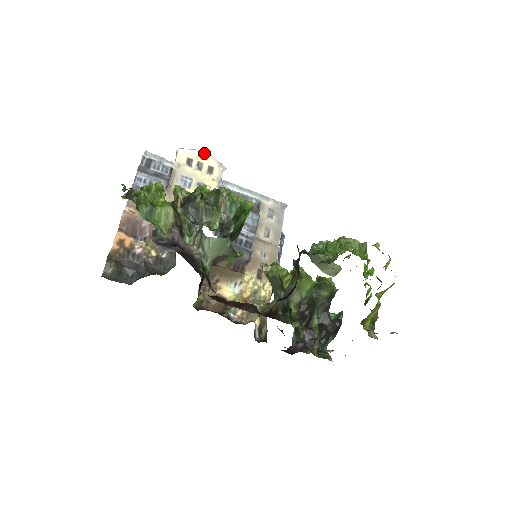
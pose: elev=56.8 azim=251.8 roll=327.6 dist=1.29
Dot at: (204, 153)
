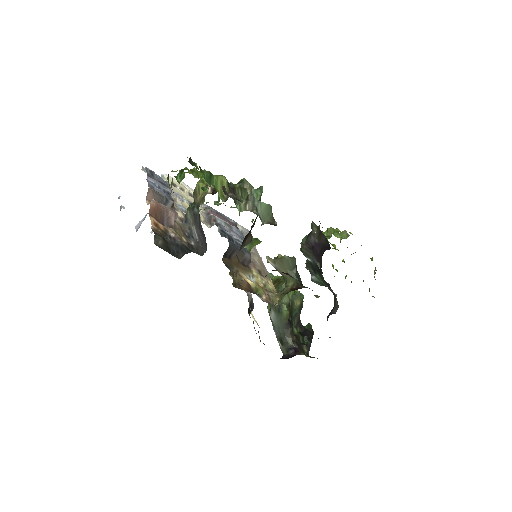
Dot at: (181, 183)
